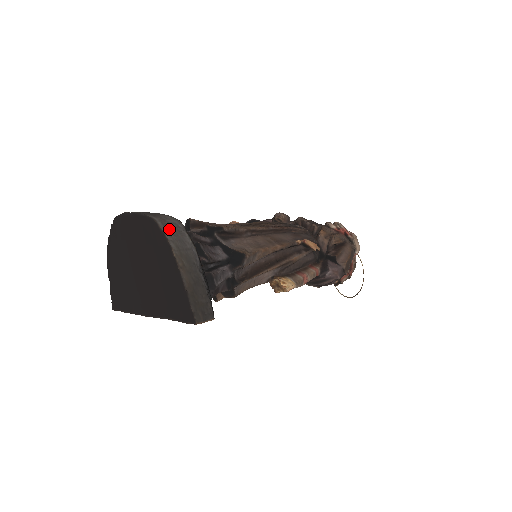
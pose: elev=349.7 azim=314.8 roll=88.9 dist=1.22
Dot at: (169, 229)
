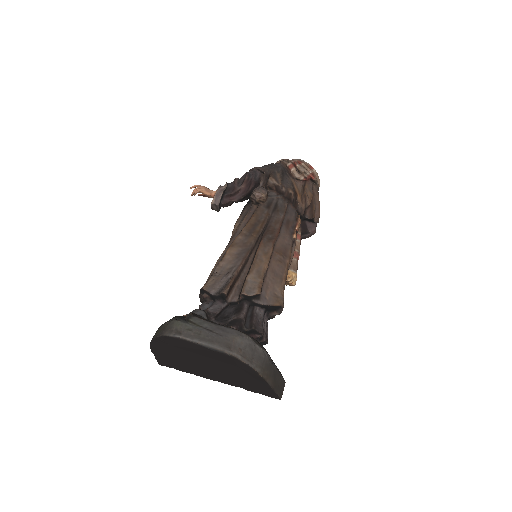
Dot at: (248, 357)
